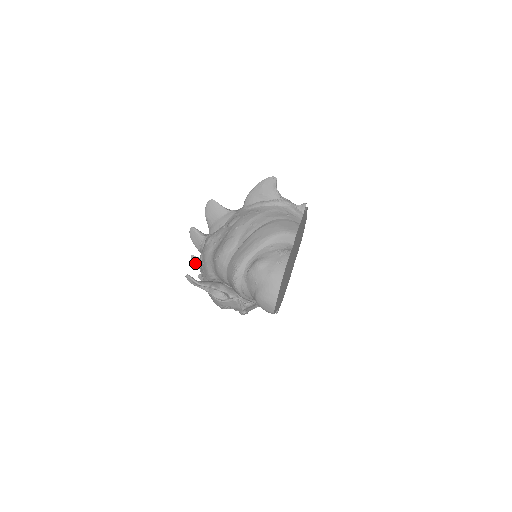
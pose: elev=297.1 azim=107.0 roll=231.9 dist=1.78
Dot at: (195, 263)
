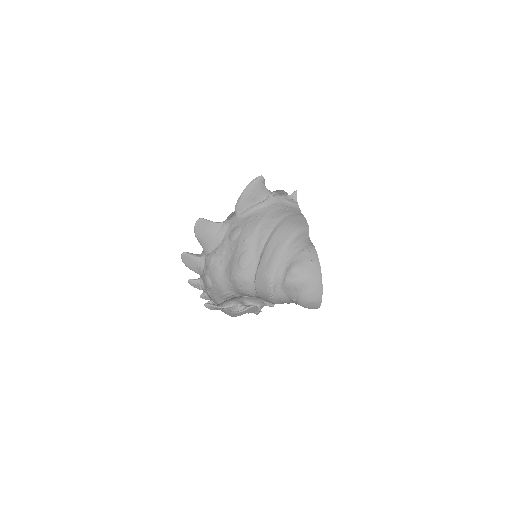
Dot at: (195, 286)
